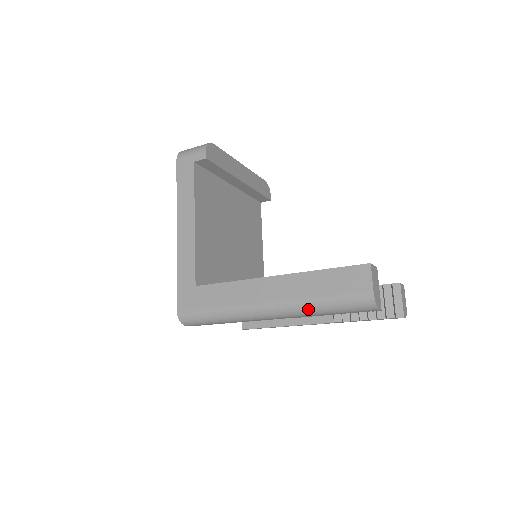
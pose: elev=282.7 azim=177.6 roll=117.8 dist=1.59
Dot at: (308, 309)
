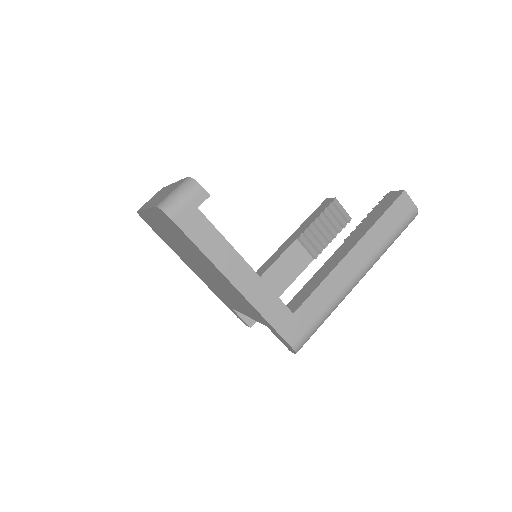
Dot at: (384, 252)
